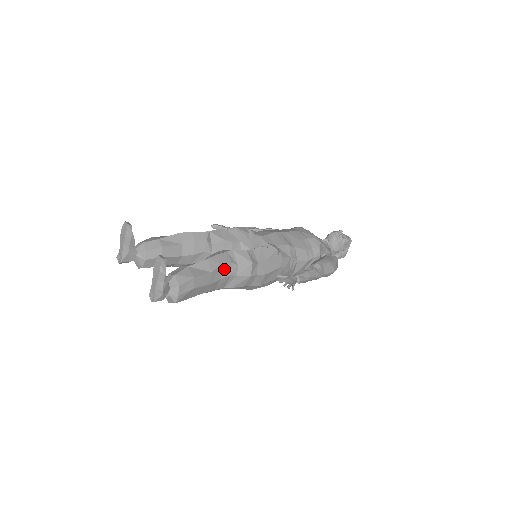
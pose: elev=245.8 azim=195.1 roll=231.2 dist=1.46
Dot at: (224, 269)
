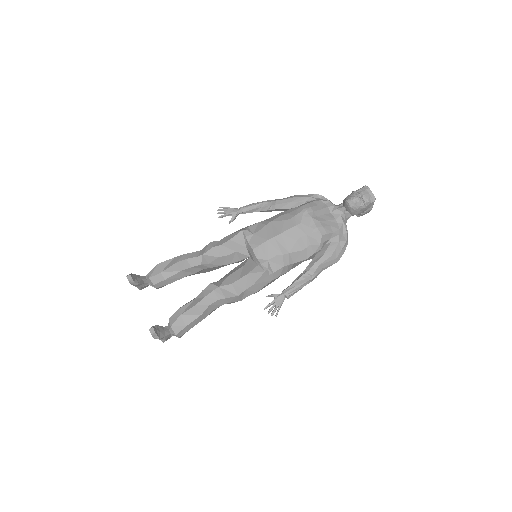
Dot at: (214, 305)
